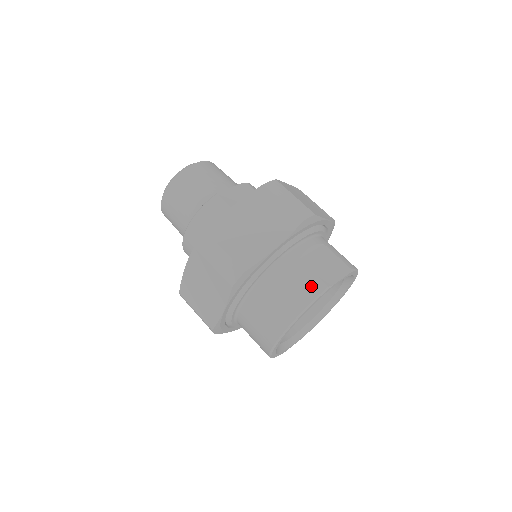
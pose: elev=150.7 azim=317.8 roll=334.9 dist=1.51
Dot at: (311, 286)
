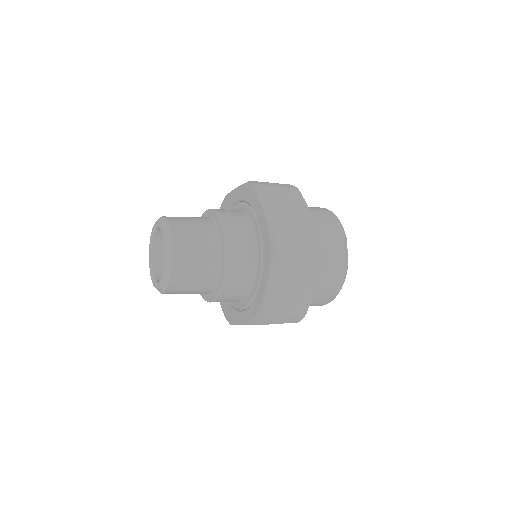
Dot at: (339, 276)
